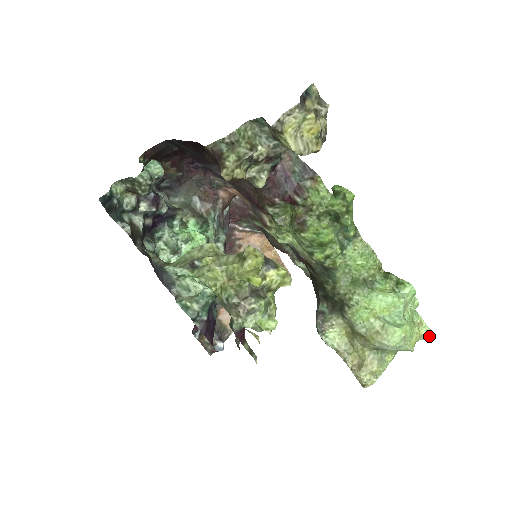
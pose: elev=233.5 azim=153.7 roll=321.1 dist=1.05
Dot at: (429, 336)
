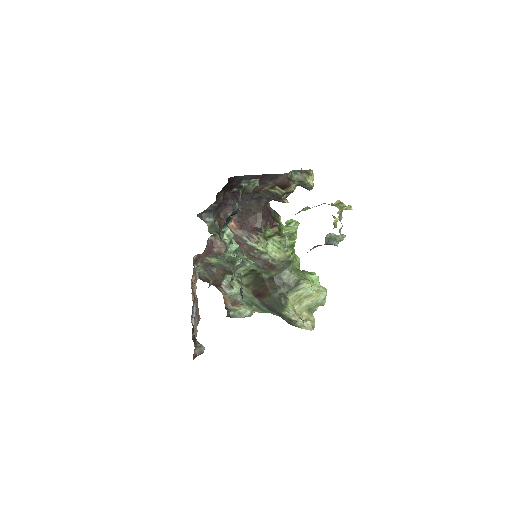
Dot at: (317, 308)
